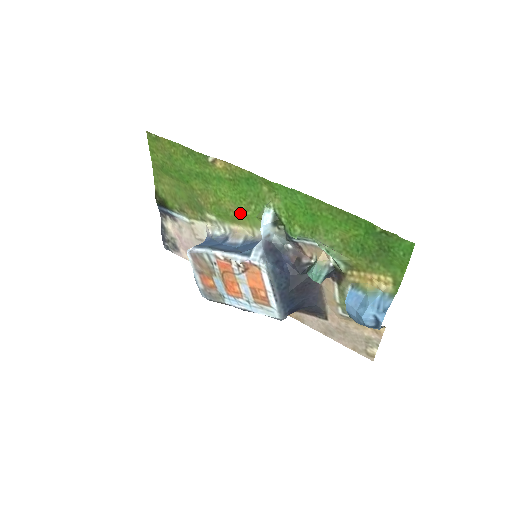
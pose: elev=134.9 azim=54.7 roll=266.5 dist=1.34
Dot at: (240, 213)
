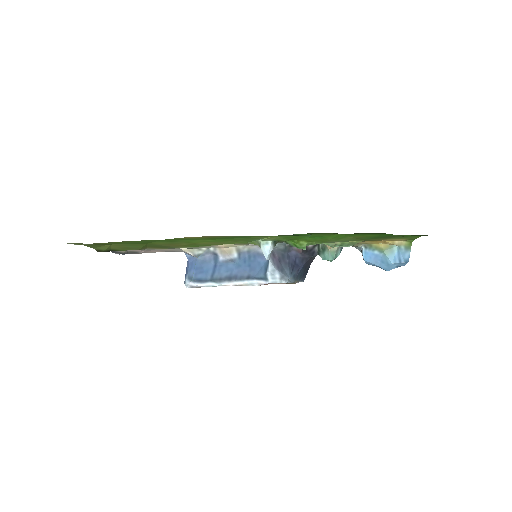
Dot at: occluded
